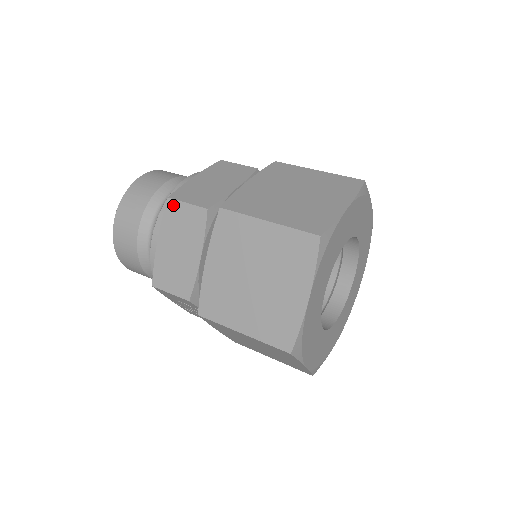
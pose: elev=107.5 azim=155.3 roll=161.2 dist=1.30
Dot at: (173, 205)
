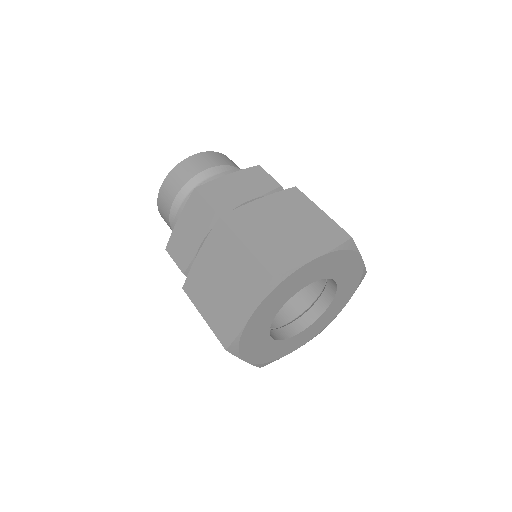
Dot at: (196, 196)
